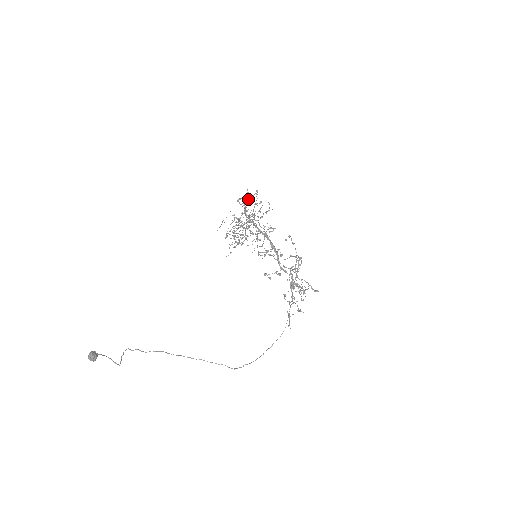
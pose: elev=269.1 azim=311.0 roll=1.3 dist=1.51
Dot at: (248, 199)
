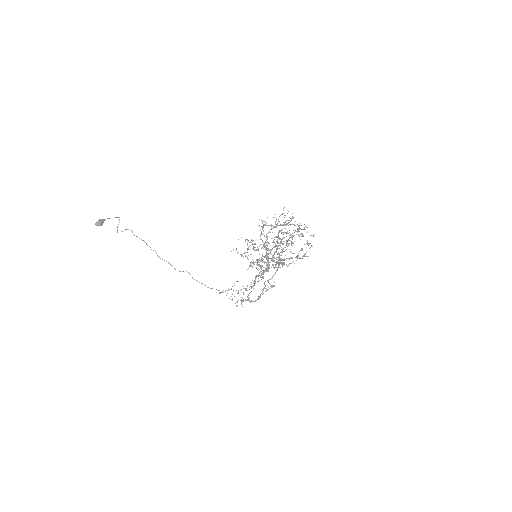
Dot at: occluded
